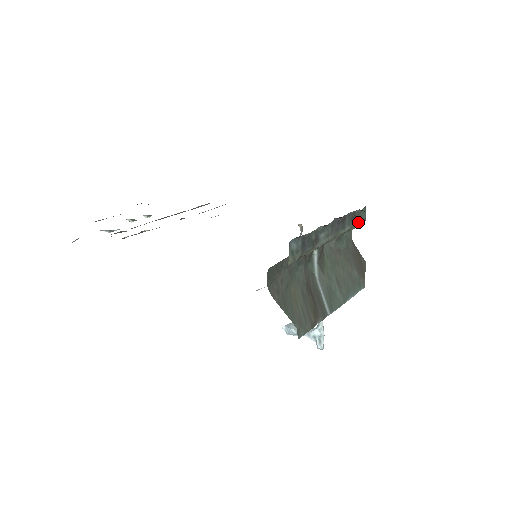
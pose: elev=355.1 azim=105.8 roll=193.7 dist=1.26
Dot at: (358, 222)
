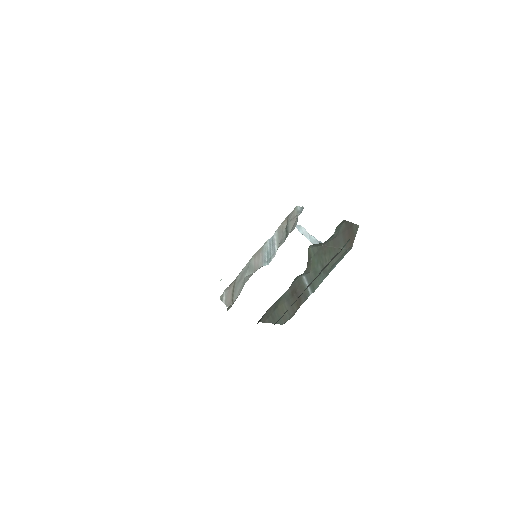
Dot at: (340, 251)
